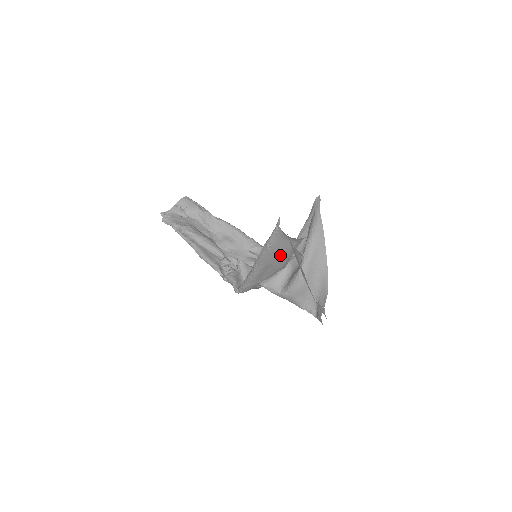
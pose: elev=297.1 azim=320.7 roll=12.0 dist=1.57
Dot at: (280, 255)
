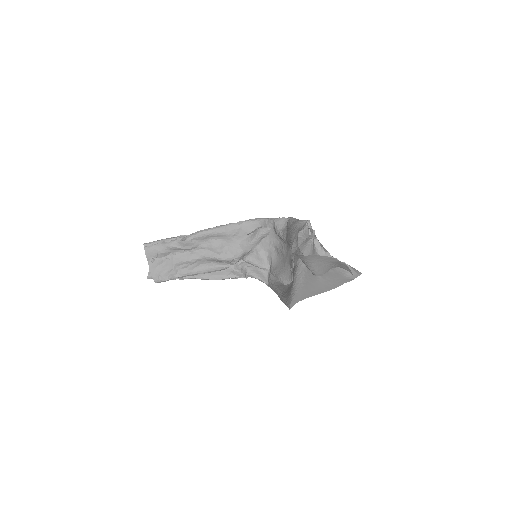
Dot at: occluded
